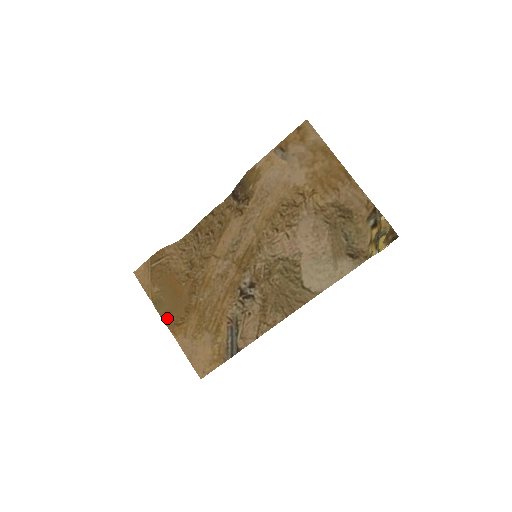
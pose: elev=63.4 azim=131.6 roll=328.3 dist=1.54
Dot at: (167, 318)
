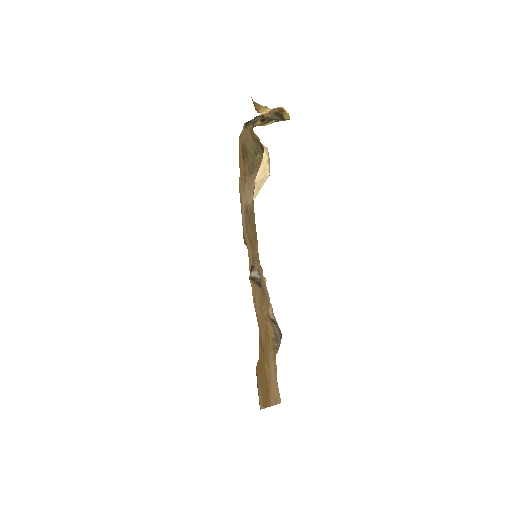
Dot at: (265, 399)
